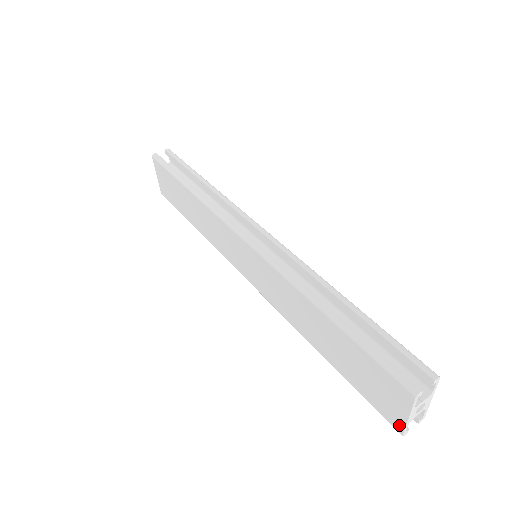
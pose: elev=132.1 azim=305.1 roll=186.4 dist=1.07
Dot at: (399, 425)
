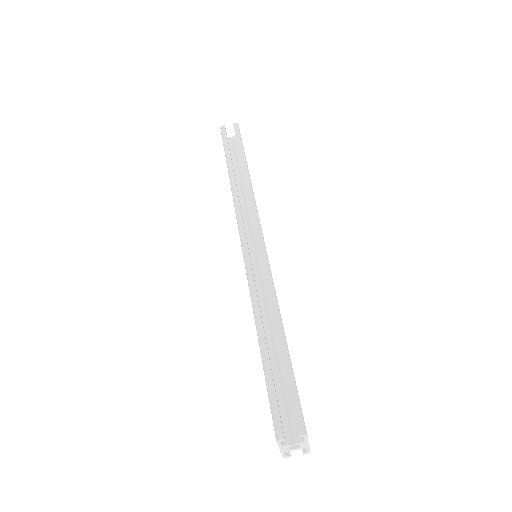
Dot at: occluded
